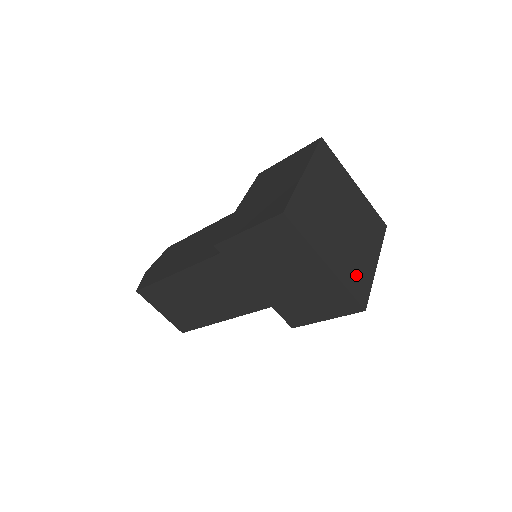
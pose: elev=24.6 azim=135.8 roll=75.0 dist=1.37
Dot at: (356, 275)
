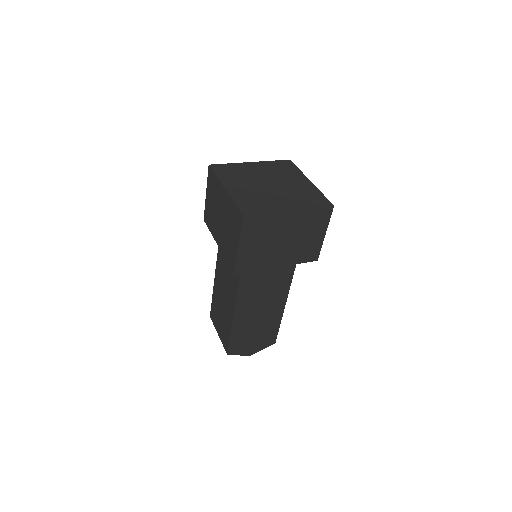
Dot at: (254, 203)
